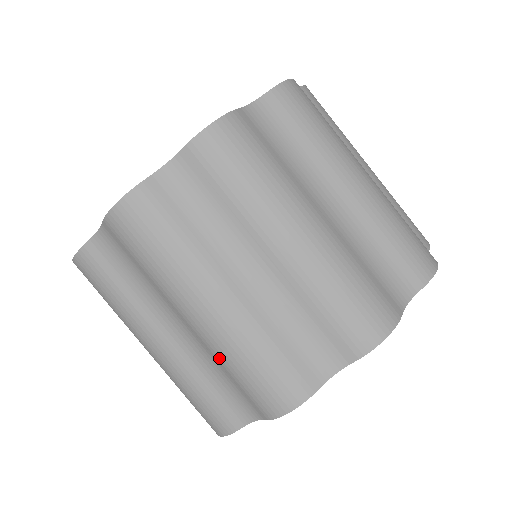
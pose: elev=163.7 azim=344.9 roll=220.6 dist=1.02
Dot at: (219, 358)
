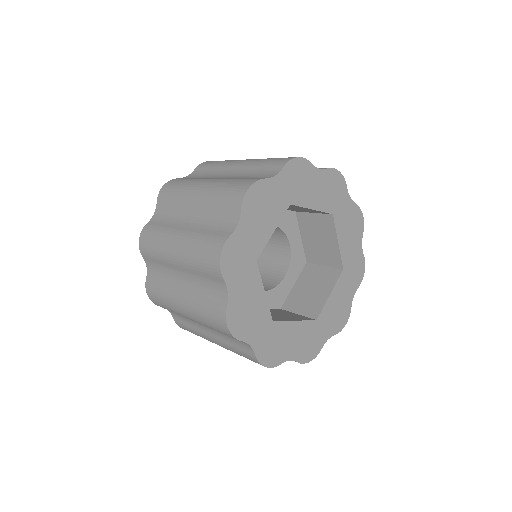
Dot at: (192, 267)
